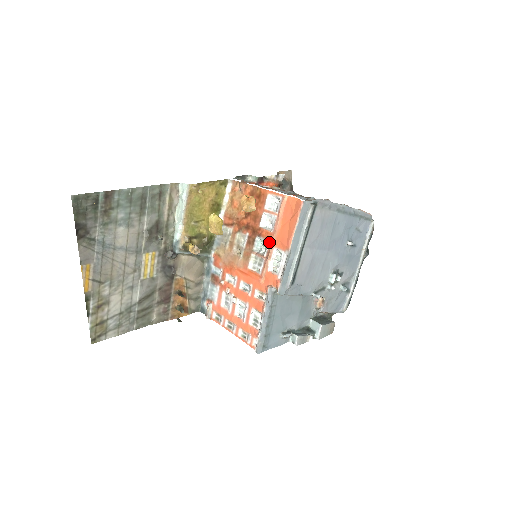
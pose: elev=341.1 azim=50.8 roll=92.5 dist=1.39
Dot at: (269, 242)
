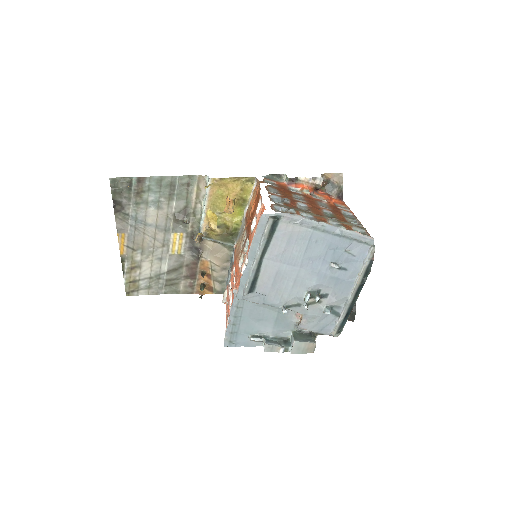
Dot at: (248, 246)
